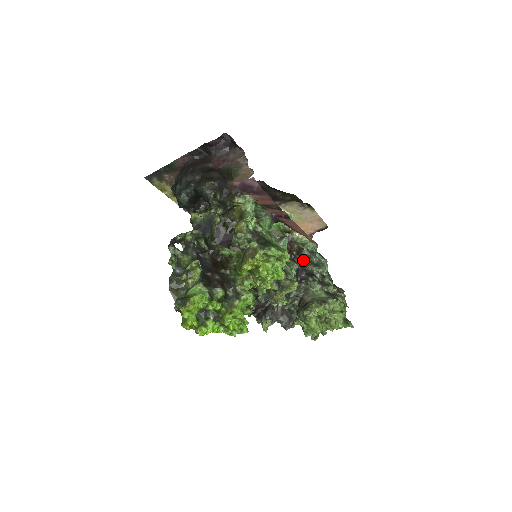
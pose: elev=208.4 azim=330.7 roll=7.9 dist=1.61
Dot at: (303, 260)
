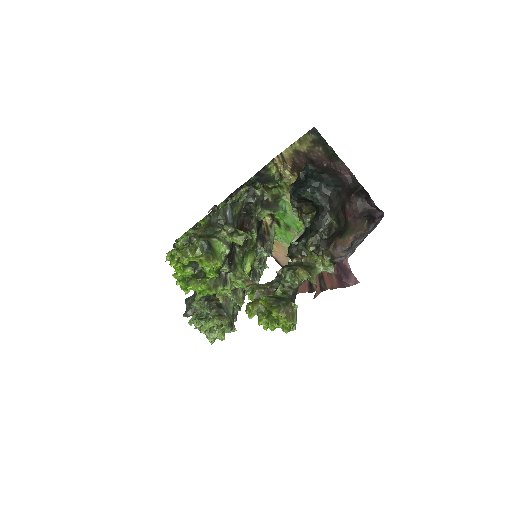
Dot at: occluded
